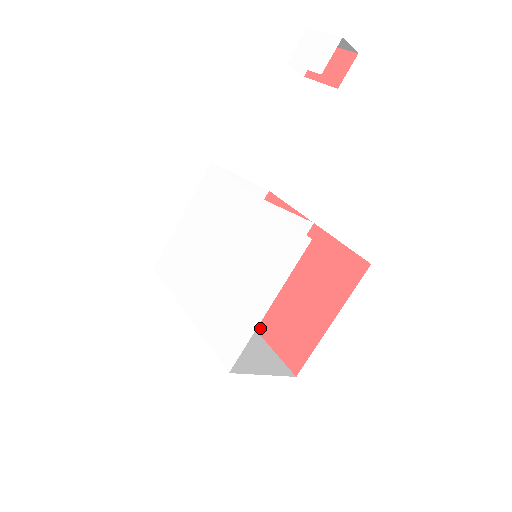
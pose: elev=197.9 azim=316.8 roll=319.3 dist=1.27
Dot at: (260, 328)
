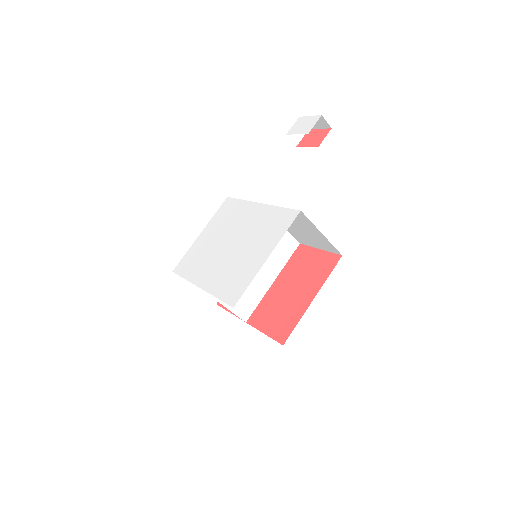
Dot at: (254, 322)
